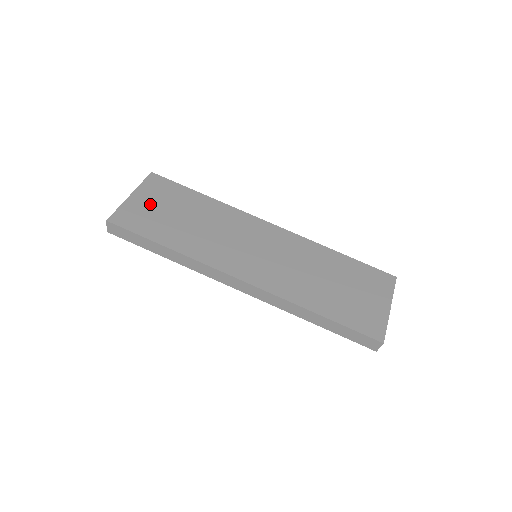
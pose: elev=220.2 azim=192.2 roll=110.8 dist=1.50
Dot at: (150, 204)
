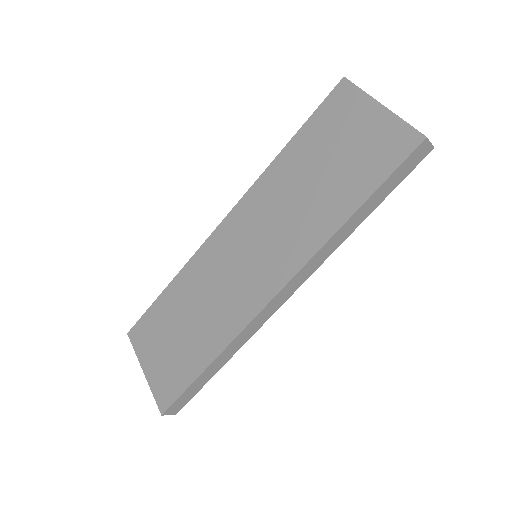
Dot at: (159, 356)
